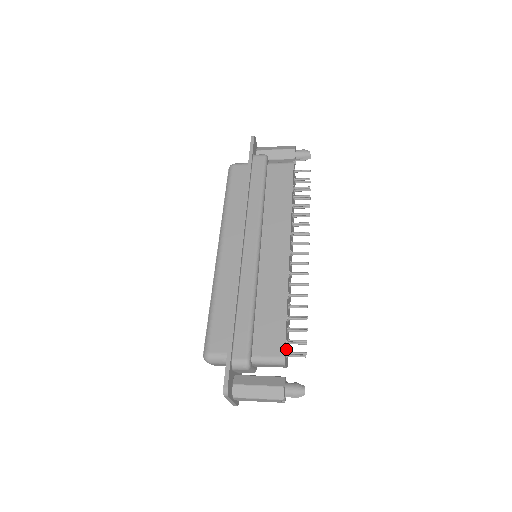
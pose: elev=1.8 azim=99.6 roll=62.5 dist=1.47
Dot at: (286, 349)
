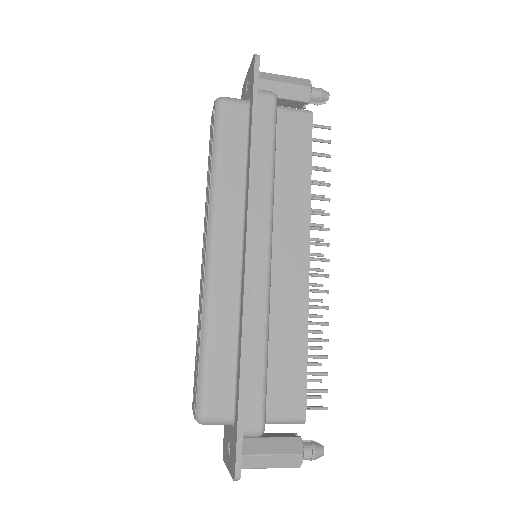
Dot at: occluded
